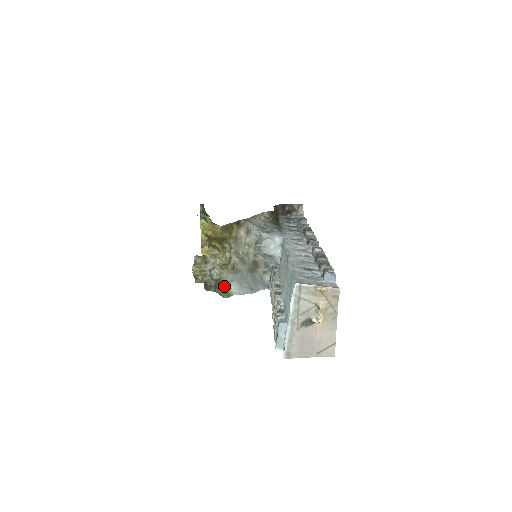
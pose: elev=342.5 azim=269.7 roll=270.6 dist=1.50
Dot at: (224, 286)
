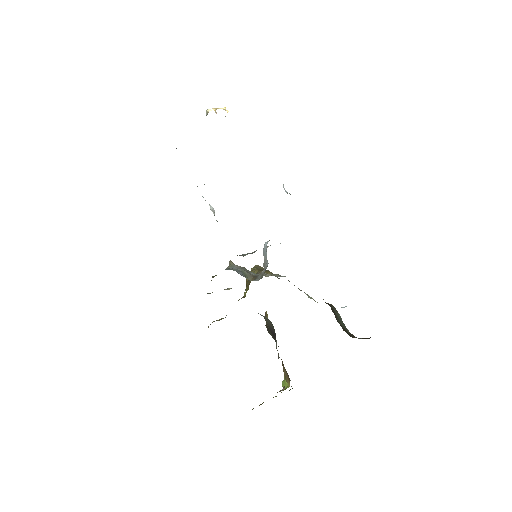
Dot at: occluded
